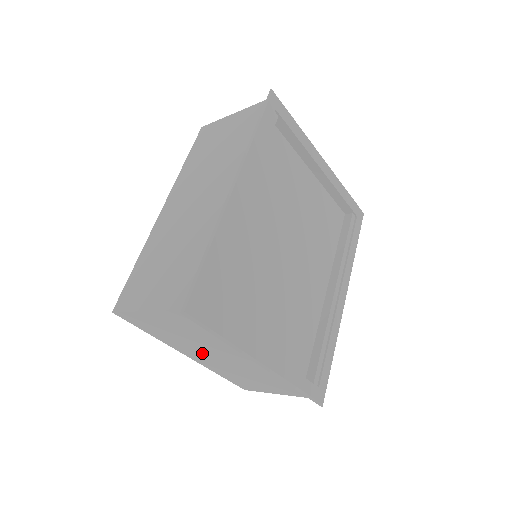
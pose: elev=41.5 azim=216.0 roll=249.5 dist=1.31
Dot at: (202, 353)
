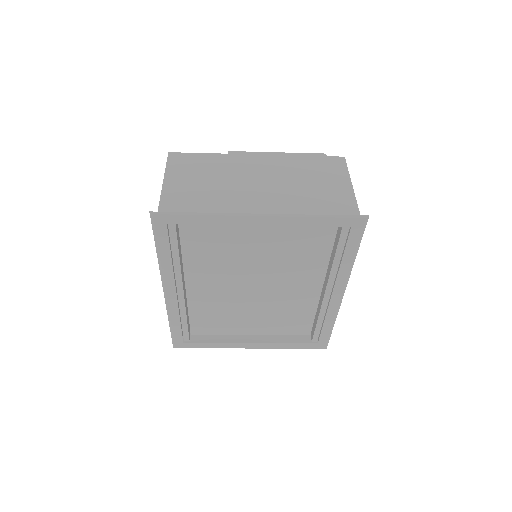
Dot at: occluded
